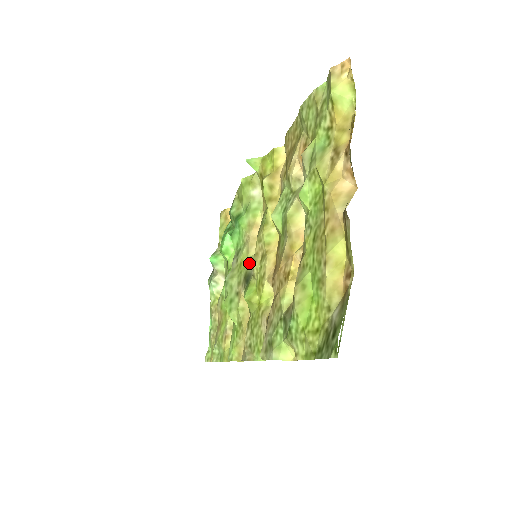
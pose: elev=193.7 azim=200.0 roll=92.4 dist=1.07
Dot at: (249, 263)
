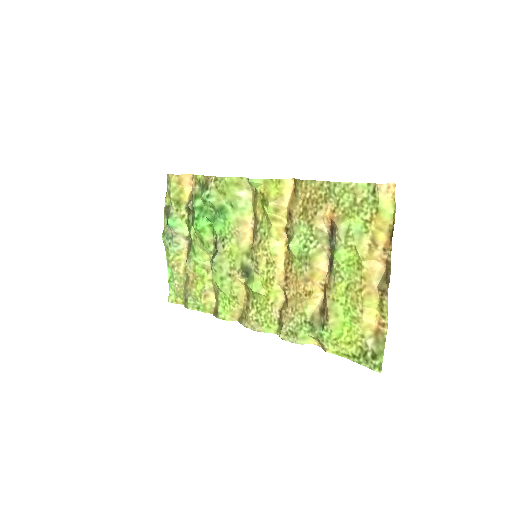
Dot at: (243, 256)
